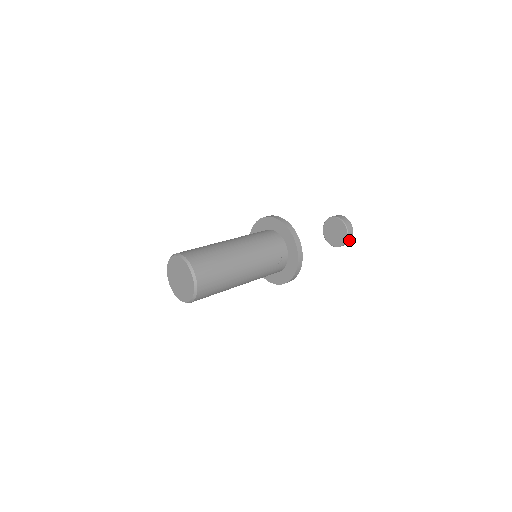
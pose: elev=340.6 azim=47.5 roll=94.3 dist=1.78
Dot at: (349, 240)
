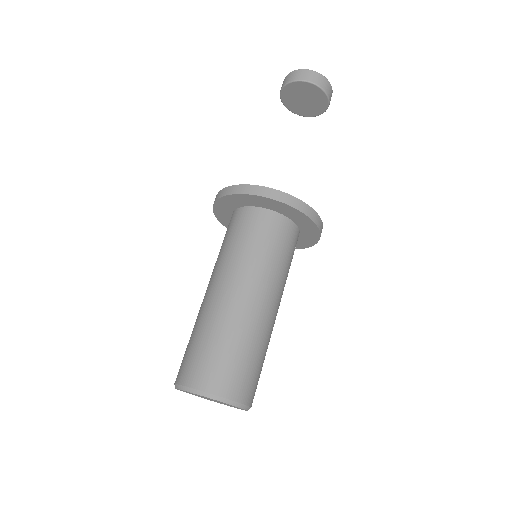
Dot at: occluded
